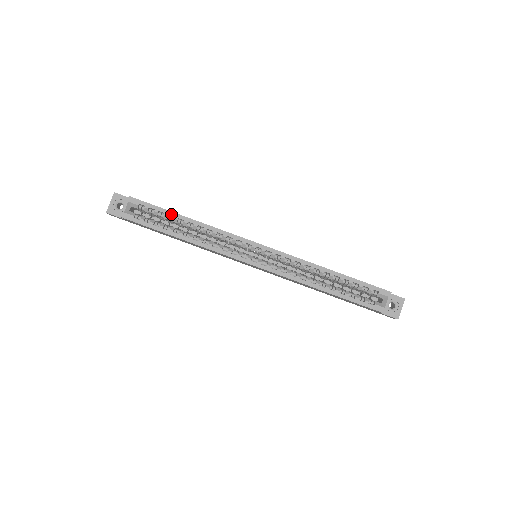
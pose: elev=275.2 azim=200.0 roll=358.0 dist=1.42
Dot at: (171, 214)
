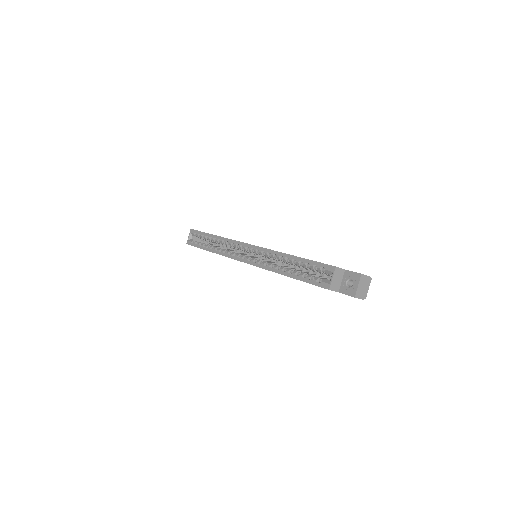
Dot at: (207, 235)
